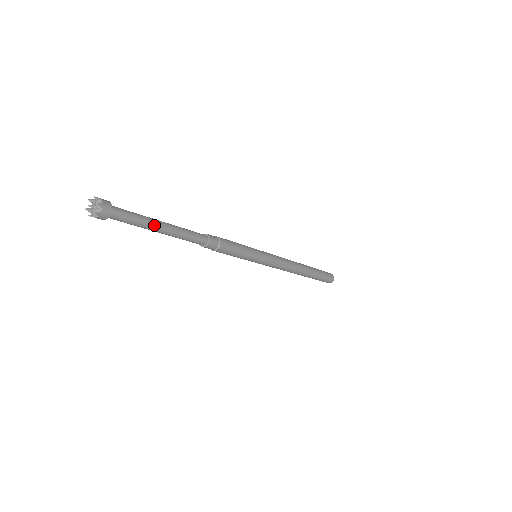
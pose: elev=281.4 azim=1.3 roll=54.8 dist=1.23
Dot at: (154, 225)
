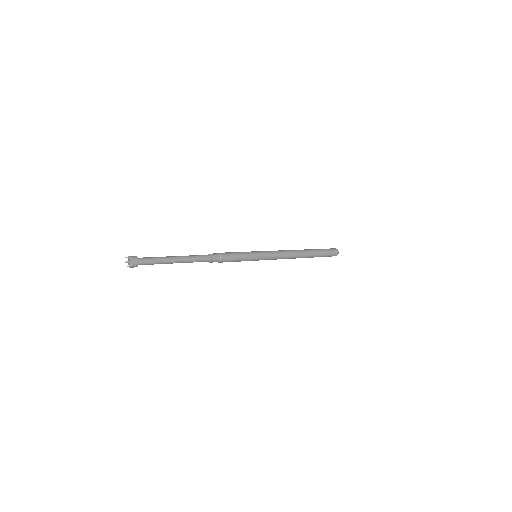
Dot at: (169, 261)
